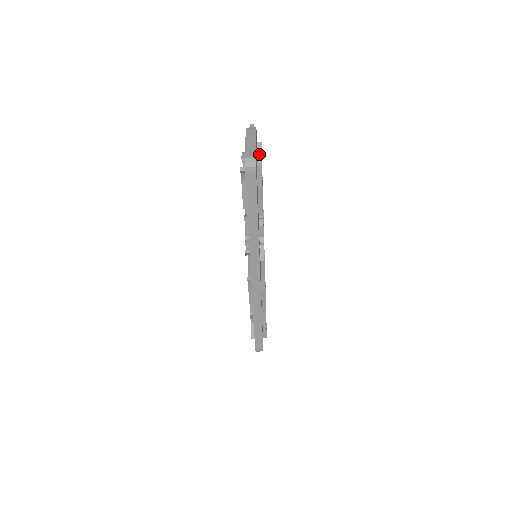
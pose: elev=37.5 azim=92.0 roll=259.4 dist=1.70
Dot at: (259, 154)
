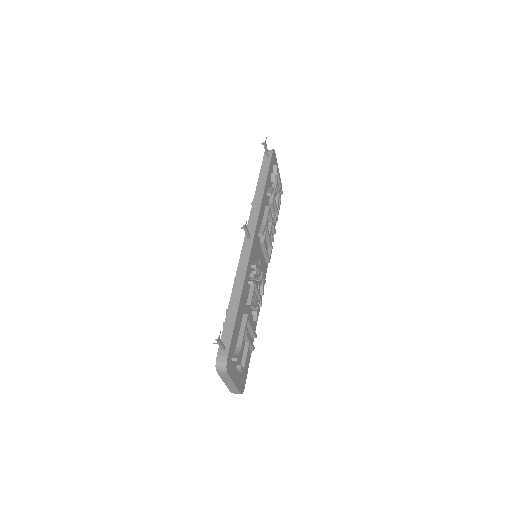
Dot at: (240, 371)
